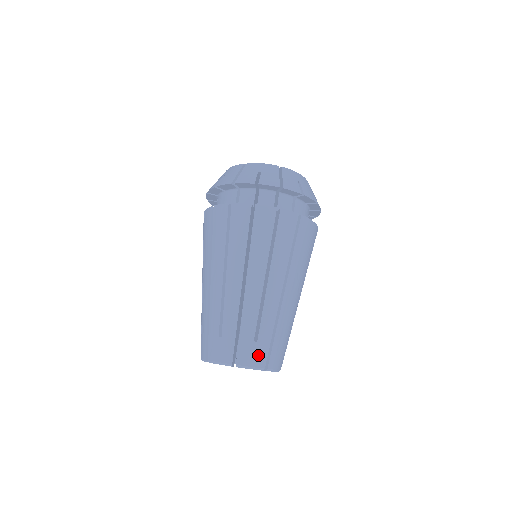
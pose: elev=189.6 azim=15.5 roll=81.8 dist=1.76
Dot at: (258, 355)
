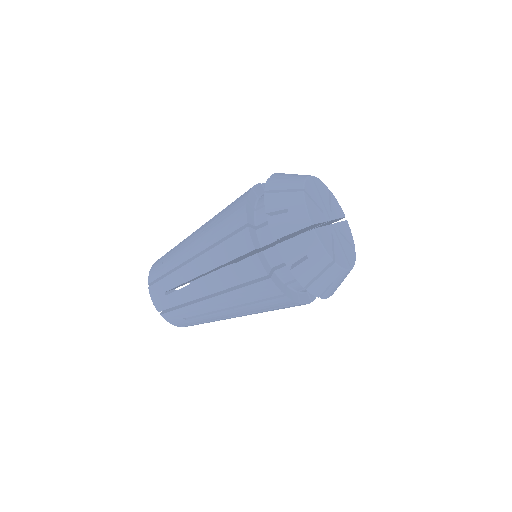
Dot at: (160, 301)
